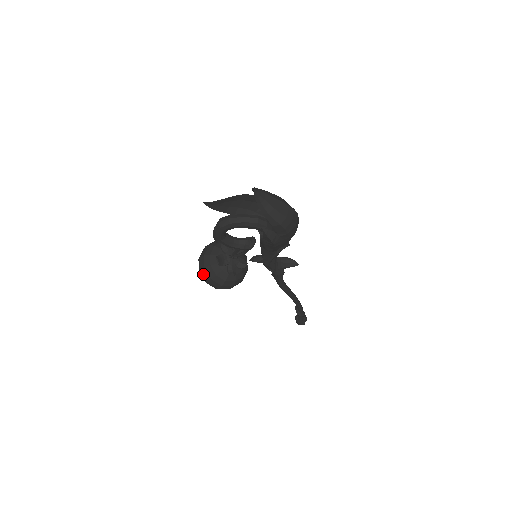
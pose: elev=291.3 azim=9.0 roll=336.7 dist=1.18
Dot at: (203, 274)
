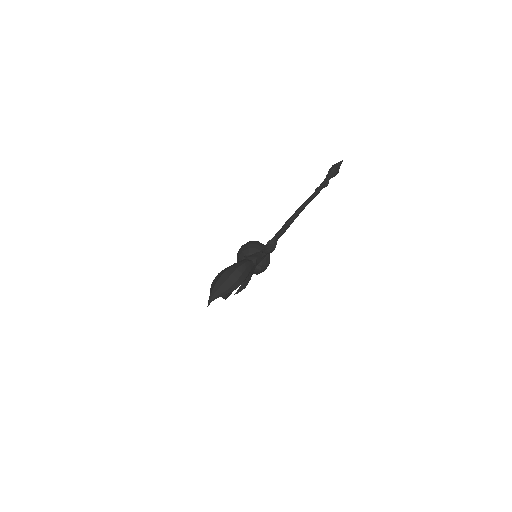
Dot at: occluded
